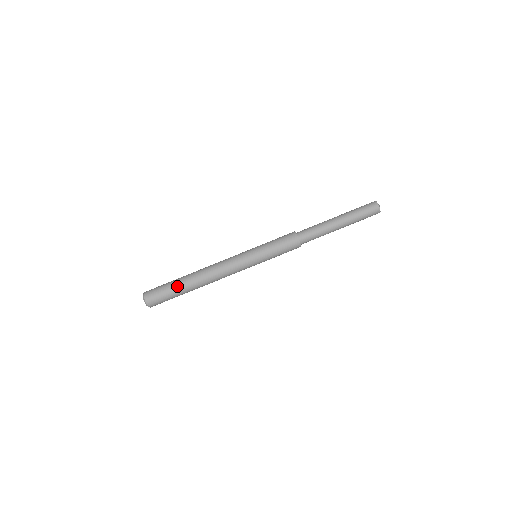
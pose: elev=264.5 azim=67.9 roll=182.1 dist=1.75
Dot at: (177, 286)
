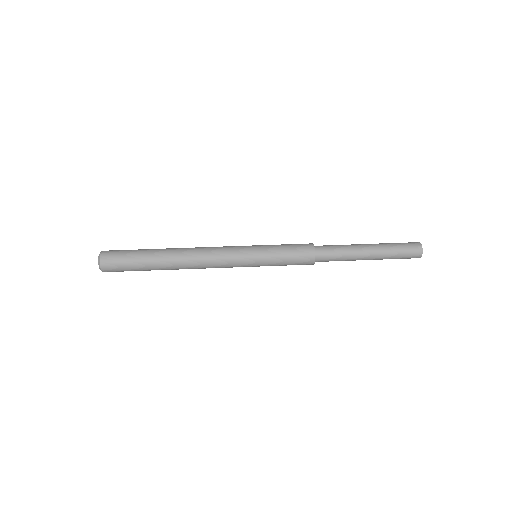
Dot at: (147, 258)
